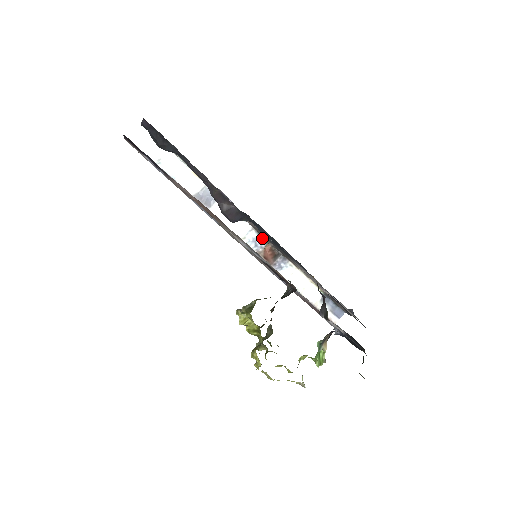
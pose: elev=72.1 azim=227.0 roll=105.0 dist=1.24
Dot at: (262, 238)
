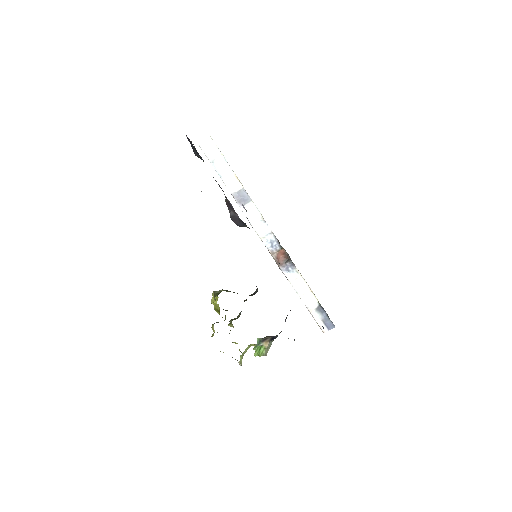
Dot at: (278, 242)
